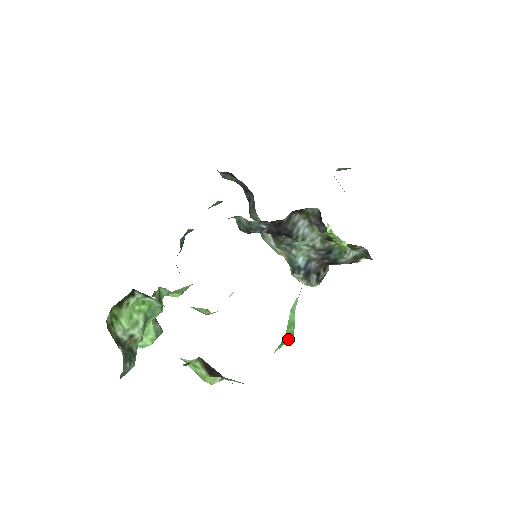
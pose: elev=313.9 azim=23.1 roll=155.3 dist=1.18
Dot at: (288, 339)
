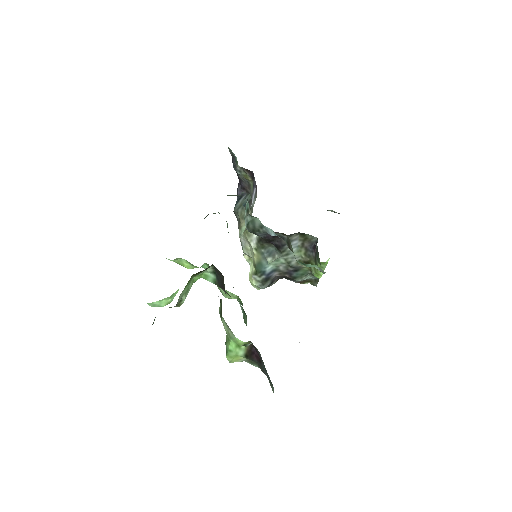
Dot at: occluded
